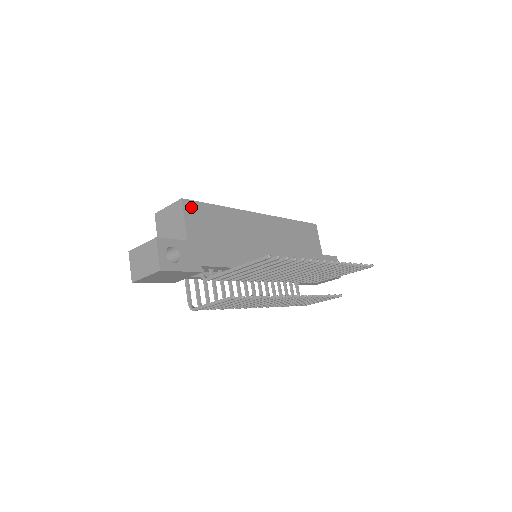
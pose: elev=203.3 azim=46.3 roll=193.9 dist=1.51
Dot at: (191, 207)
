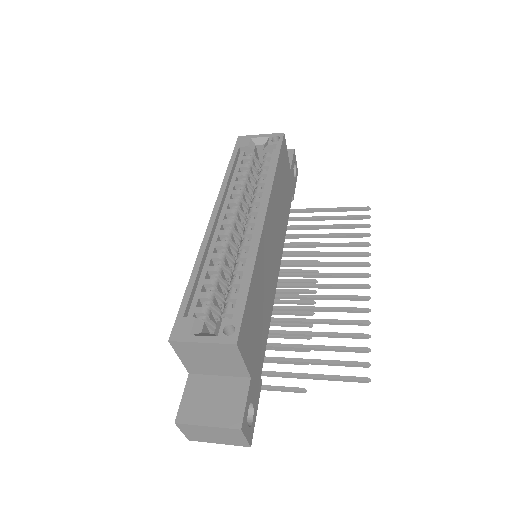
Dot at: (242, 336)
